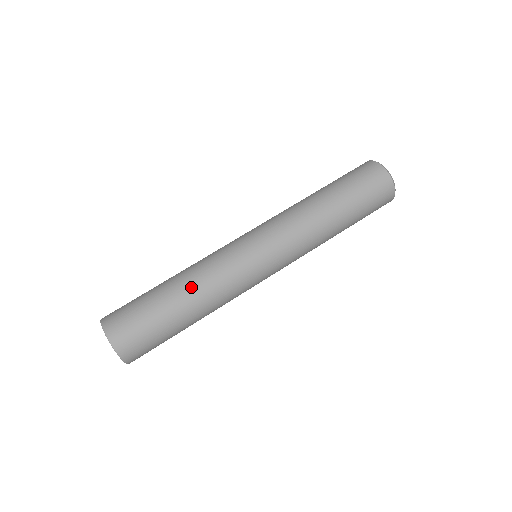
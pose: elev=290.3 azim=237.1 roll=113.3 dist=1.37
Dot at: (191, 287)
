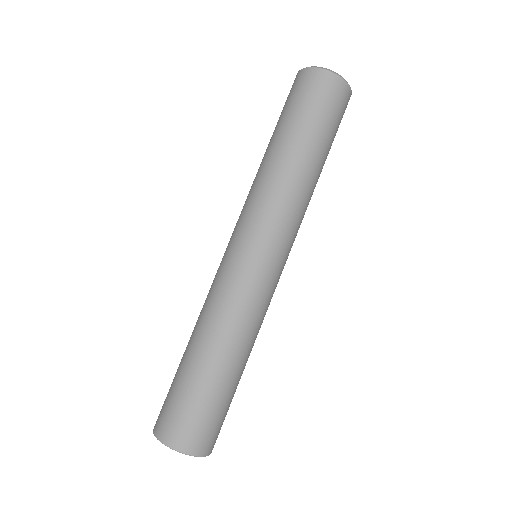
Dot at: (217, 340)
